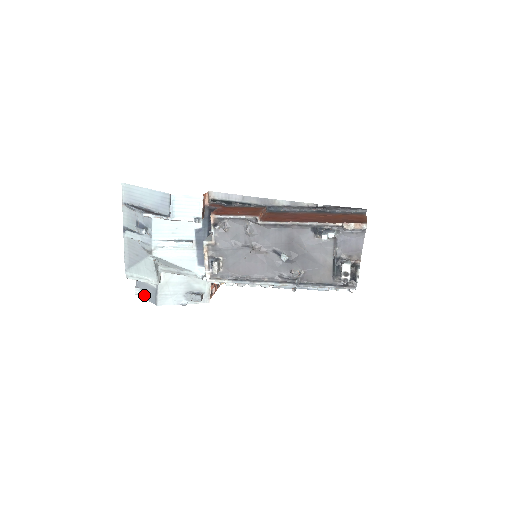
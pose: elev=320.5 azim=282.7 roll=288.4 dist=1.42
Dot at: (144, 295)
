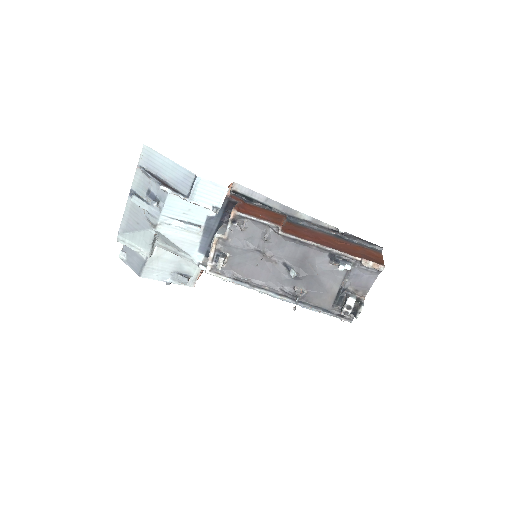
Dot at: (129, 262)
